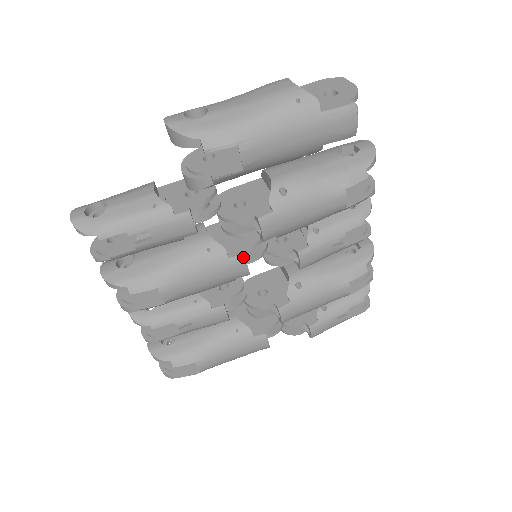
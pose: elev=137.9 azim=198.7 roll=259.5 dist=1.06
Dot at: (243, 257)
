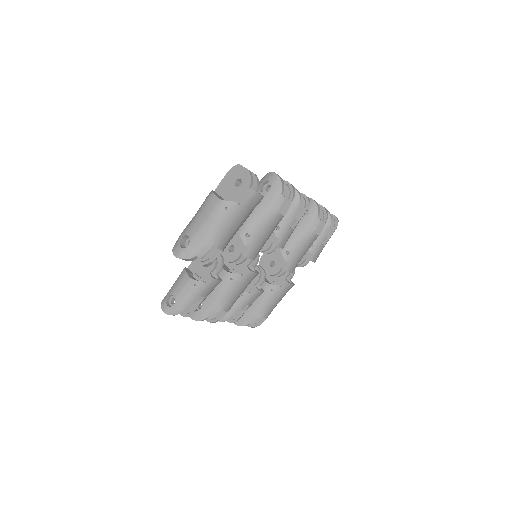
Dot at: (250, 272)
